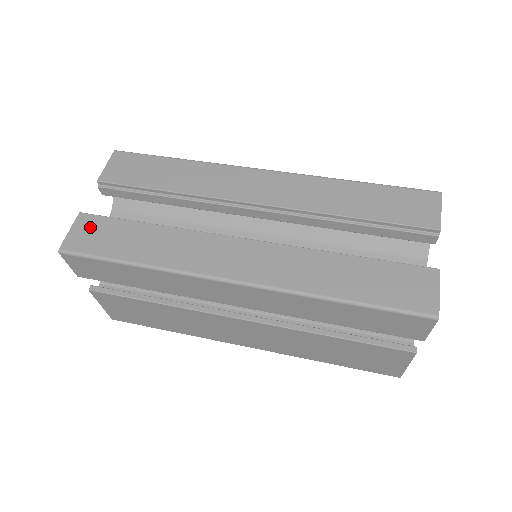
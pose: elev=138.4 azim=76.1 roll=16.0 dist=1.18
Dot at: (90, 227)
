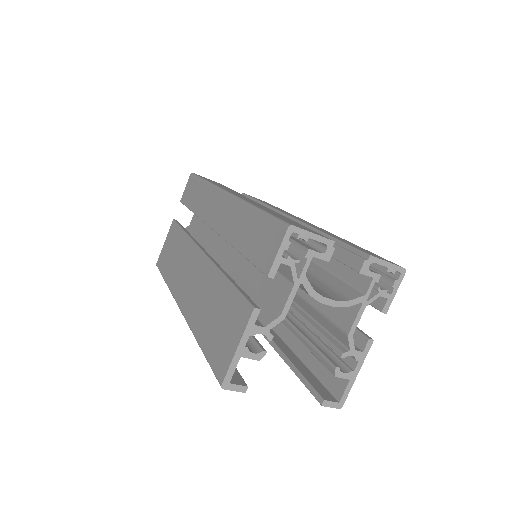
Dot at: occluded
